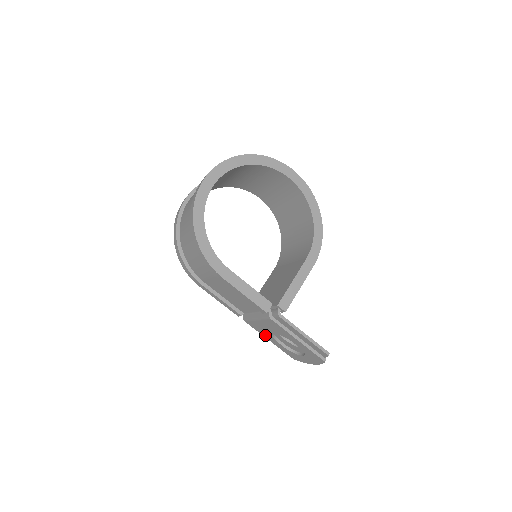
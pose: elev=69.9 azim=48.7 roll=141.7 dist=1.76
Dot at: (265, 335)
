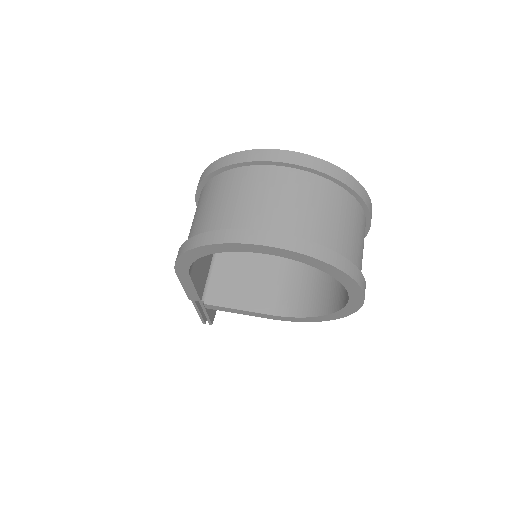
Dot at: occluded
